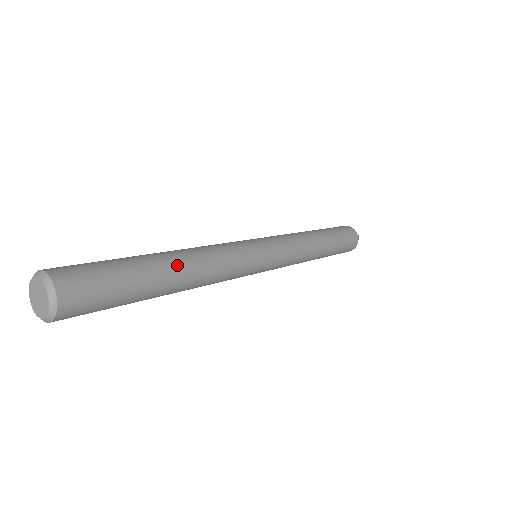
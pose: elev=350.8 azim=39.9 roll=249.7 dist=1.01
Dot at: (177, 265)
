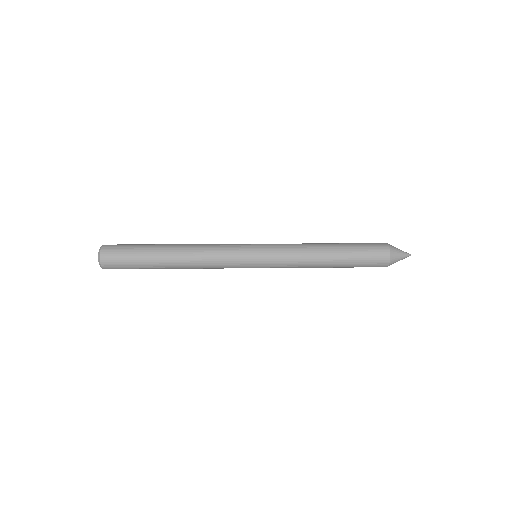
Dot at: (173, 264)
